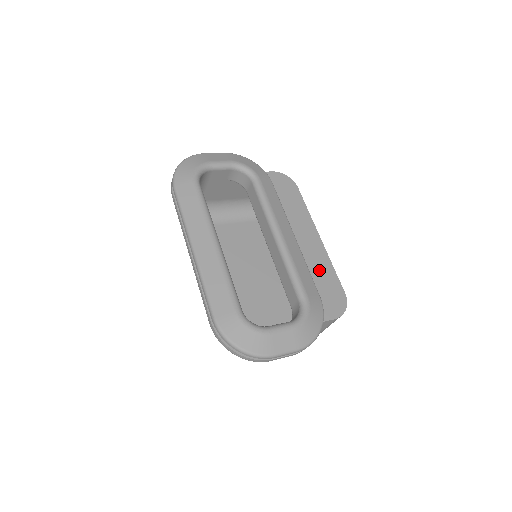
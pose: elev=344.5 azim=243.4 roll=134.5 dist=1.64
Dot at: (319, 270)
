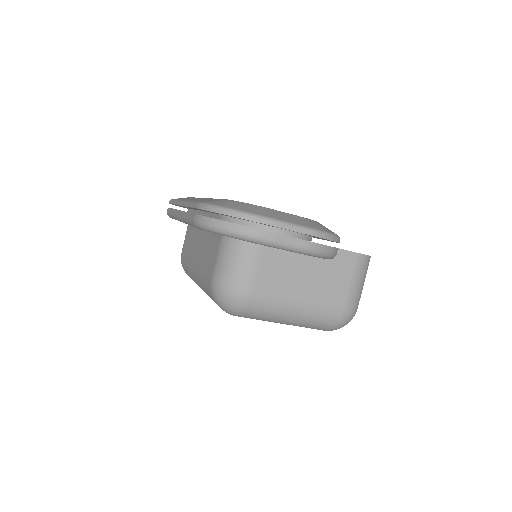
Dot at: occluded
